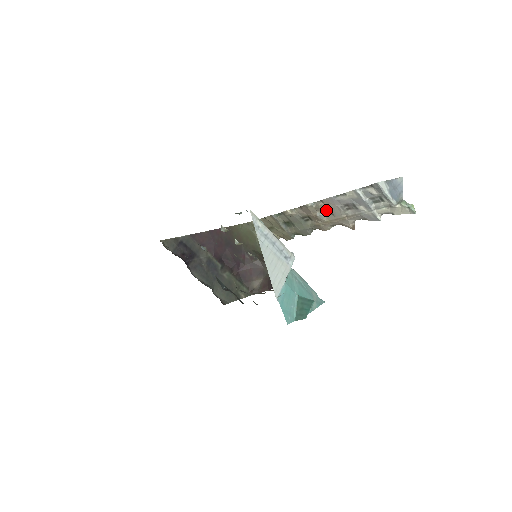
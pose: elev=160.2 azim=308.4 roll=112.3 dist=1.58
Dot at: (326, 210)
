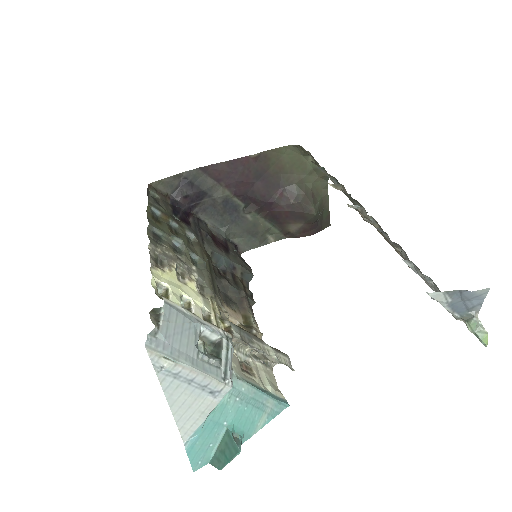
Dot at: occluded
